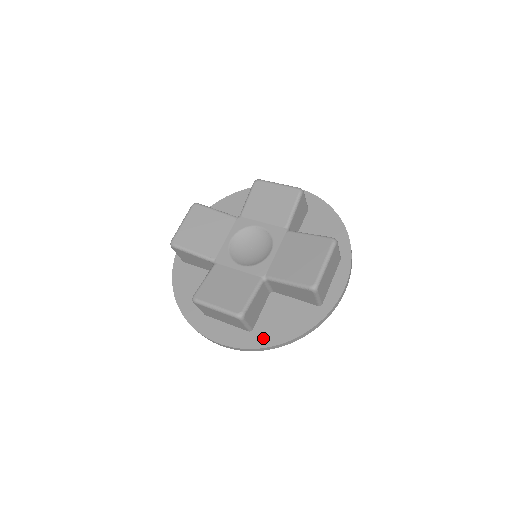
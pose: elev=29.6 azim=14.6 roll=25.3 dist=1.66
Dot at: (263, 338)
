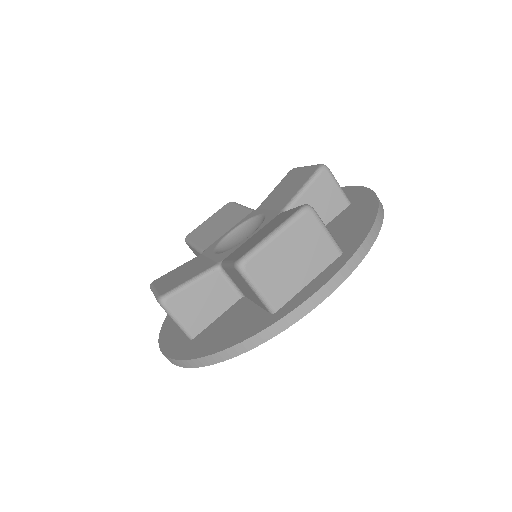
Dot at: (193, 348)
